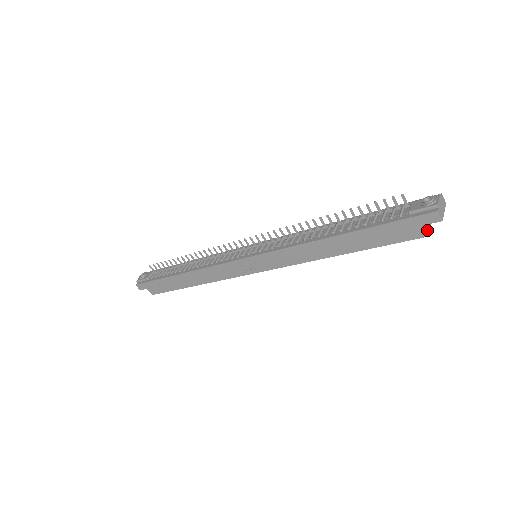
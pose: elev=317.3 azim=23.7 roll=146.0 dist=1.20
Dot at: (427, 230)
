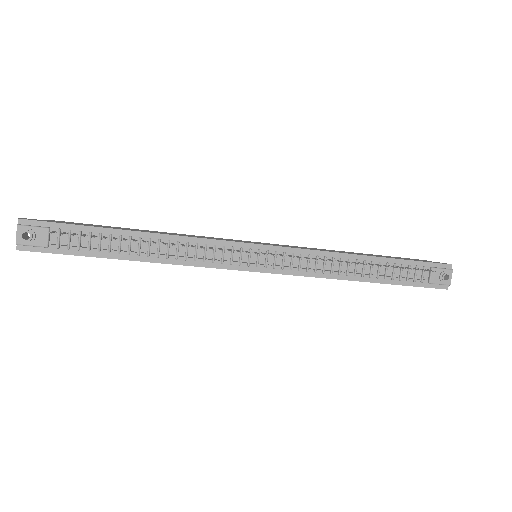
Dot at: occluded
